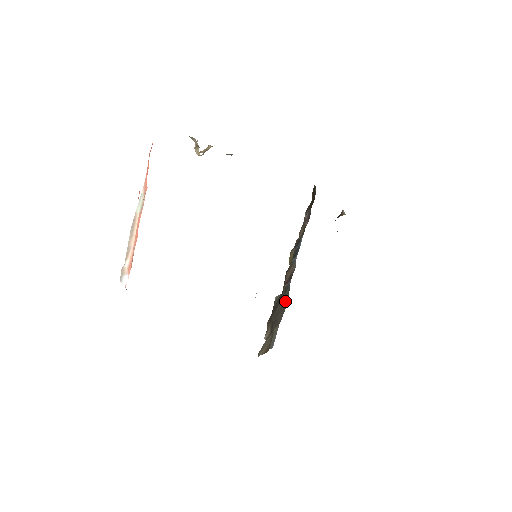
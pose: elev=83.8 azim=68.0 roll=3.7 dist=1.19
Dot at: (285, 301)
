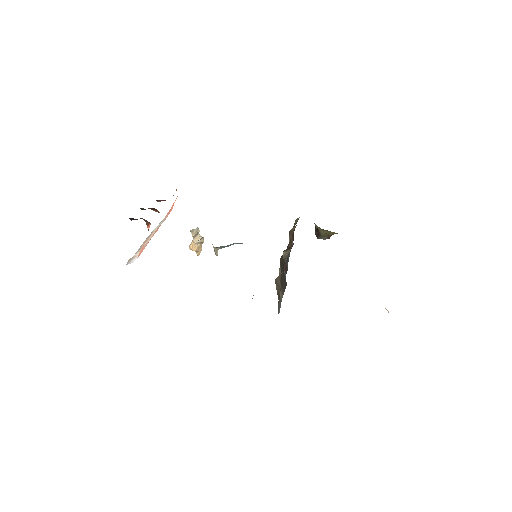
Dot at: (285, 281)
